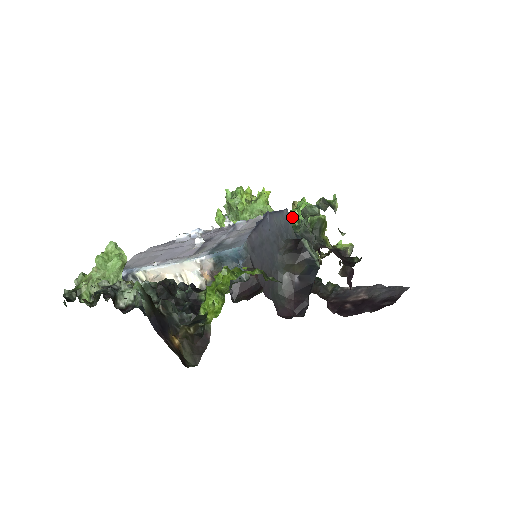
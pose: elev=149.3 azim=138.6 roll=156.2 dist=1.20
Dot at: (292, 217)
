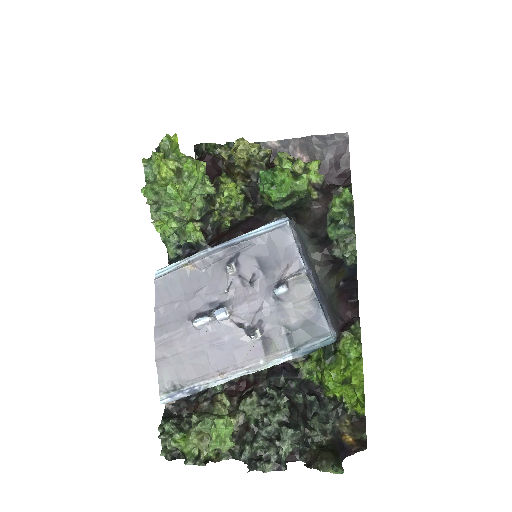
Dot at: (273, 199)
